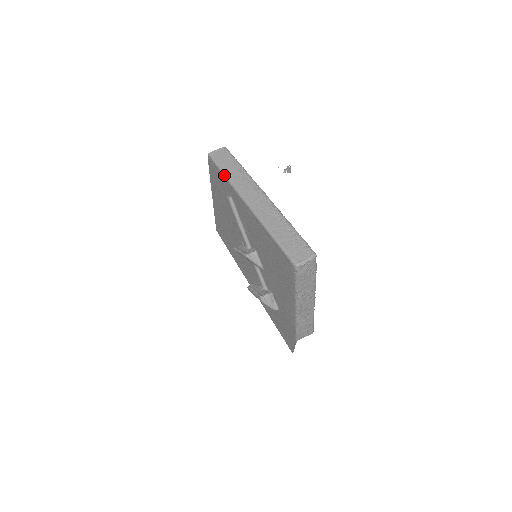
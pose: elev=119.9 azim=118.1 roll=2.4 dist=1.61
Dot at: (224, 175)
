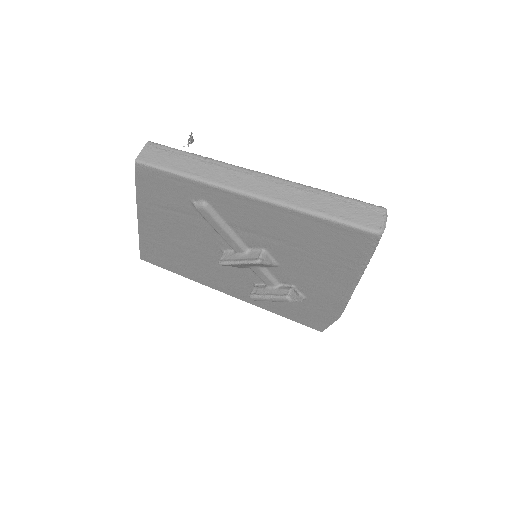
Dot at: (187, 177)
